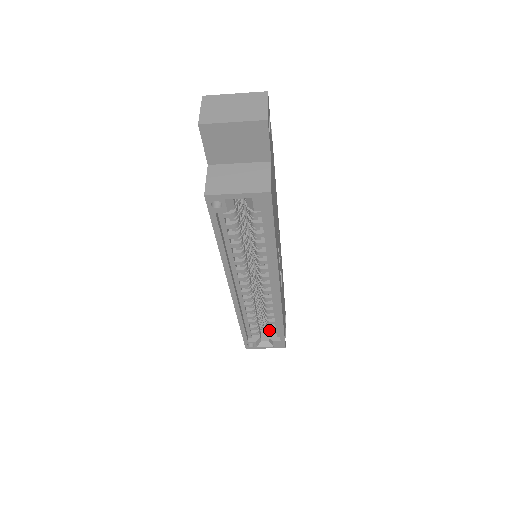
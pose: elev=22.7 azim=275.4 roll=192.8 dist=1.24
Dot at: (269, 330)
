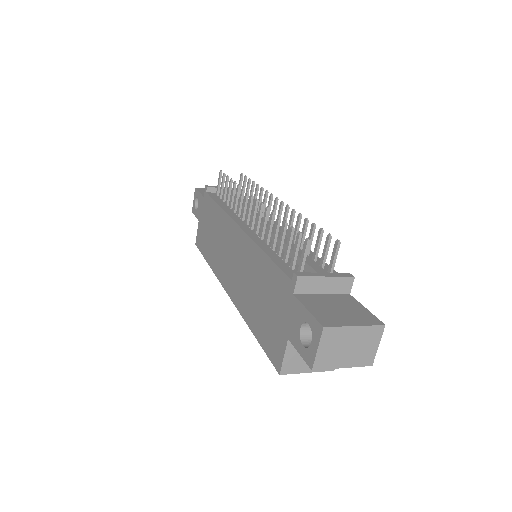
Dot at: occluded
